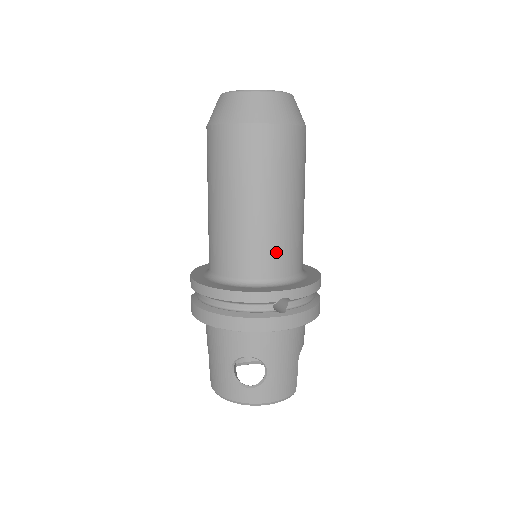
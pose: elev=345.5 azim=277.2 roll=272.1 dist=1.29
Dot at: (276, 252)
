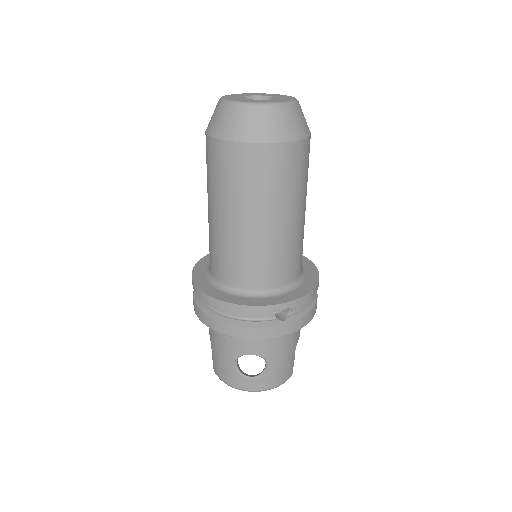
Dot at: (278, 264)
